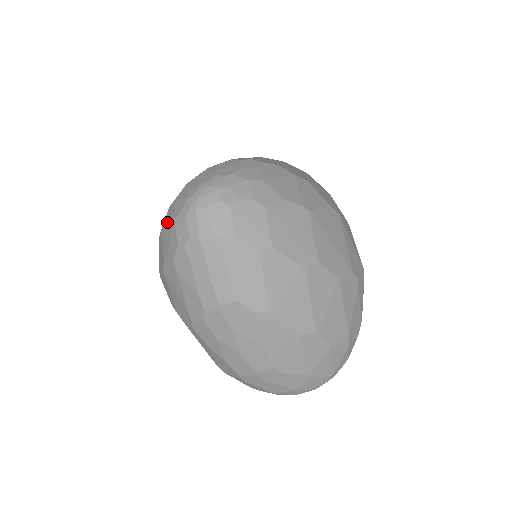
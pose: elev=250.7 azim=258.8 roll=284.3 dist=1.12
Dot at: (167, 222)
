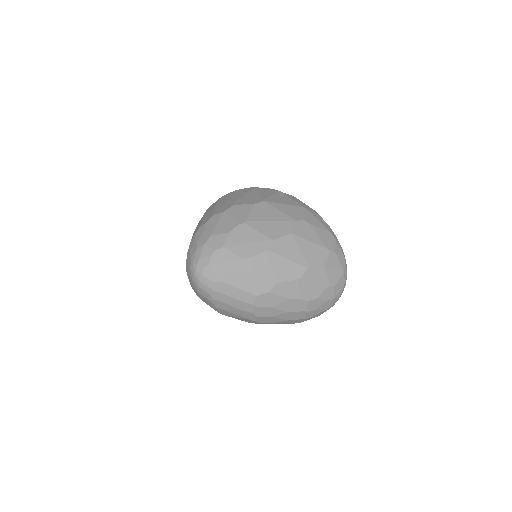
Dot at: (197, 295)
